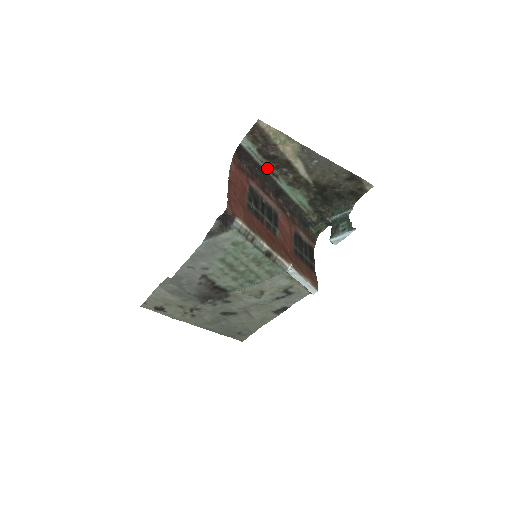
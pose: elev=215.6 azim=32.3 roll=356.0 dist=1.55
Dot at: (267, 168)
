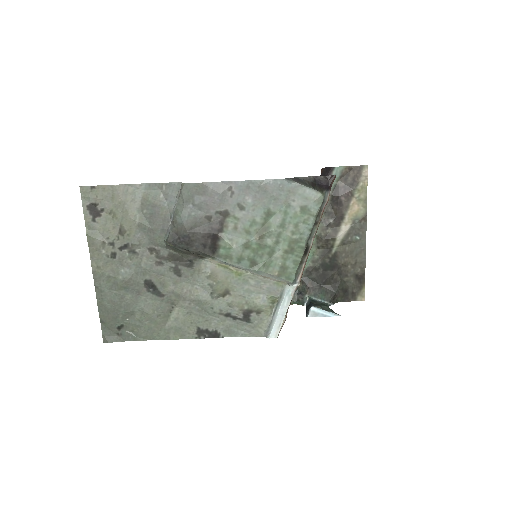
Dot at: occluded
